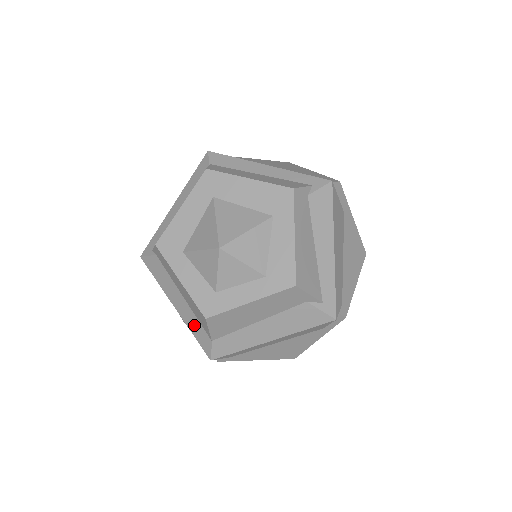
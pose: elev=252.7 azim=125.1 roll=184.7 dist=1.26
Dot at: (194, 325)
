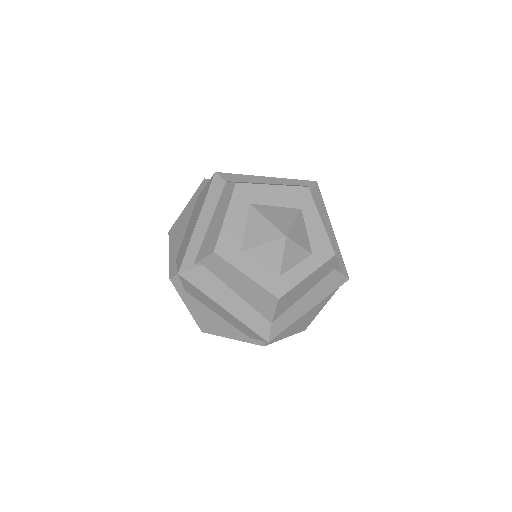
Dot at: (250, 316)
